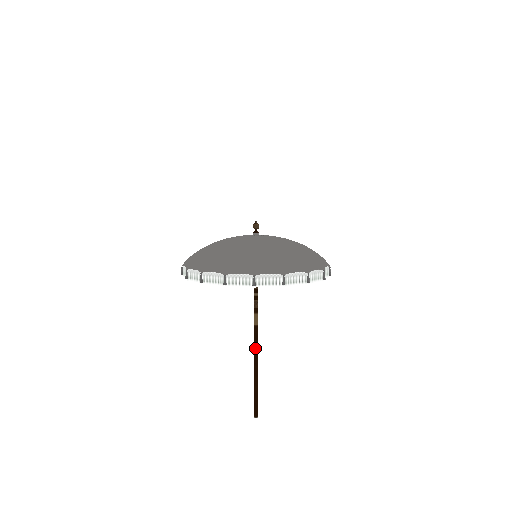
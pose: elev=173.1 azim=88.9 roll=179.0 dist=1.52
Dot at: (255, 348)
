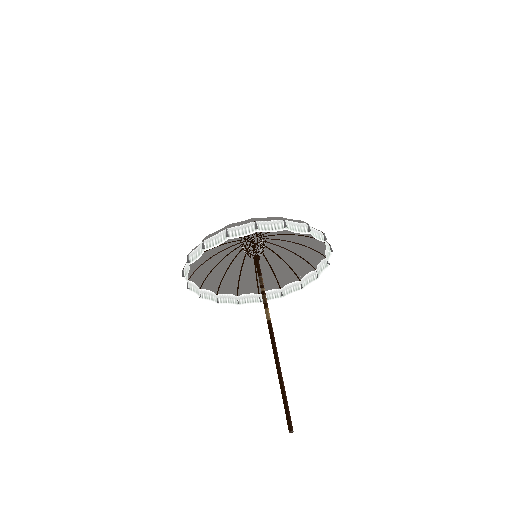
Dot at: (274, 344)
